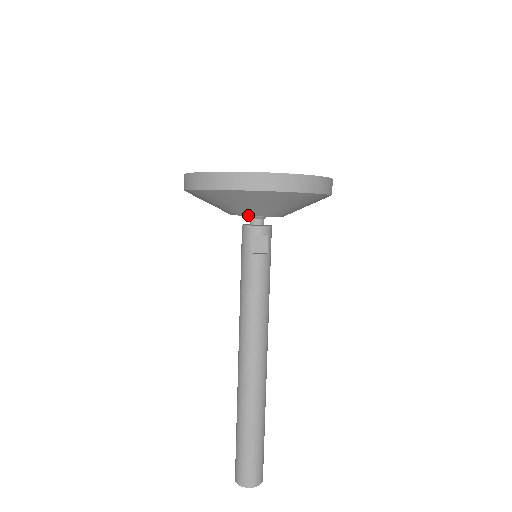
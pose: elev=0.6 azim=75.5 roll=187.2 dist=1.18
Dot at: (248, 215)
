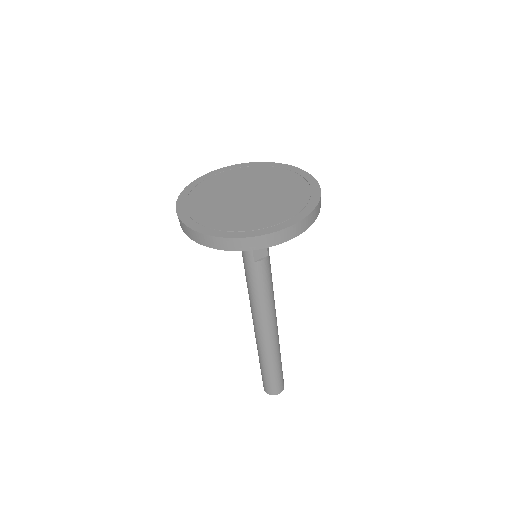
Dot at: occluded
